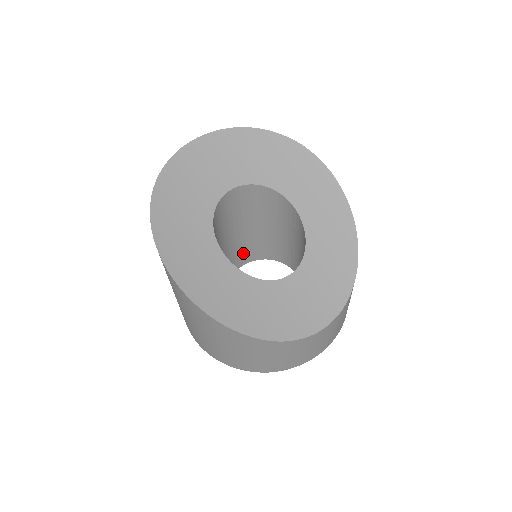
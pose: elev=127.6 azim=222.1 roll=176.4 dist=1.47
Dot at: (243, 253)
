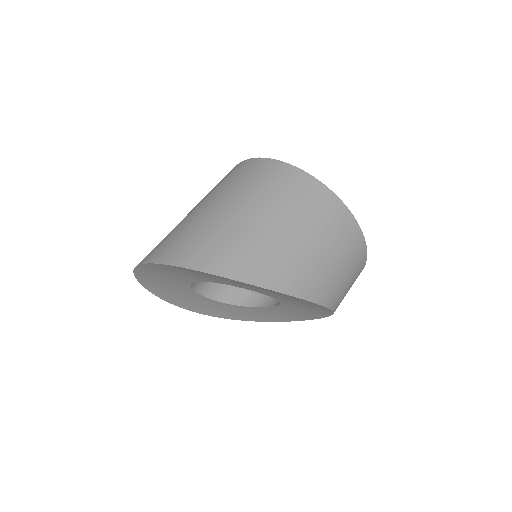
Dot at: occluded
